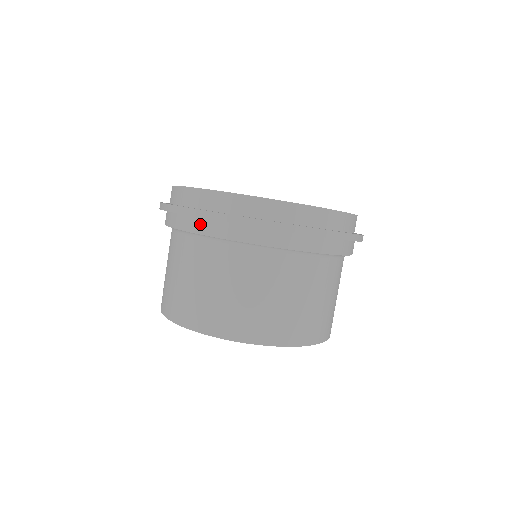
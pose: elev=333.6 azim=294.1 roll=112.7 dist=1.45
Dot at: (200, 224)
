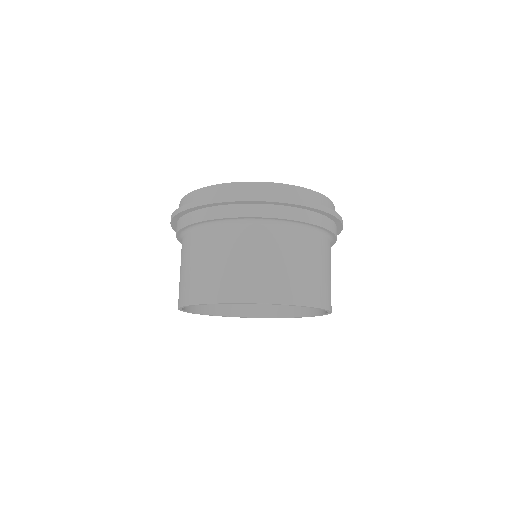
Dot at: (225, 210)
